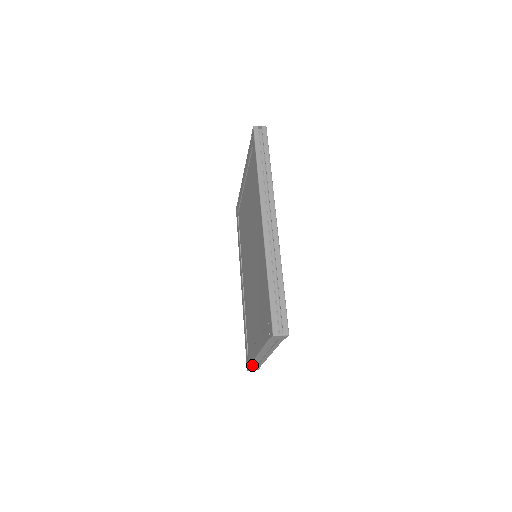
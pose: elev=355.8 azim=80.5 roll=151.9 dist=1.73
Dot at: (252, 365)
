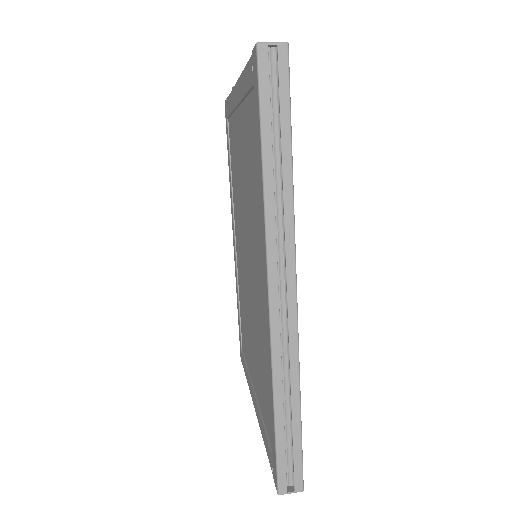
Dot at: occluded
